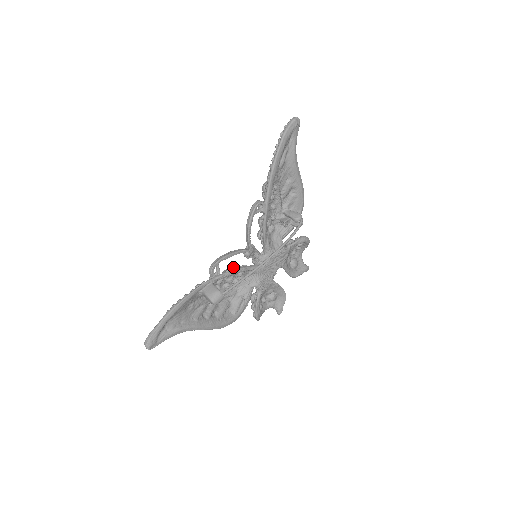
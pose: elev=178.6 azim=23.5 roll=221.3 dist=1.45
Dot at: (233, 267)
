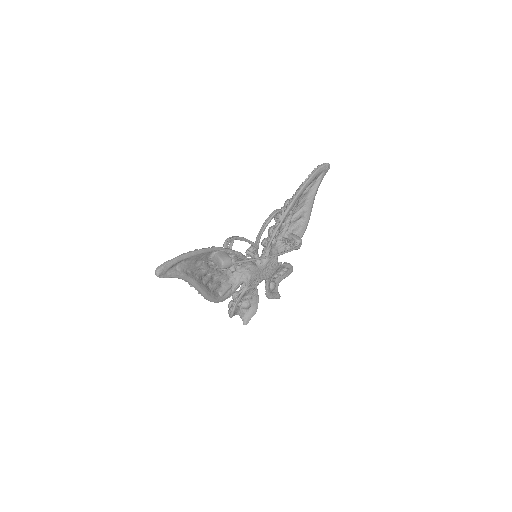
Dot at: occluded
